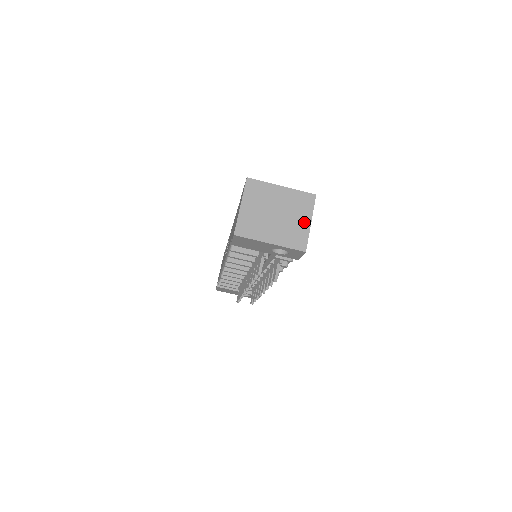
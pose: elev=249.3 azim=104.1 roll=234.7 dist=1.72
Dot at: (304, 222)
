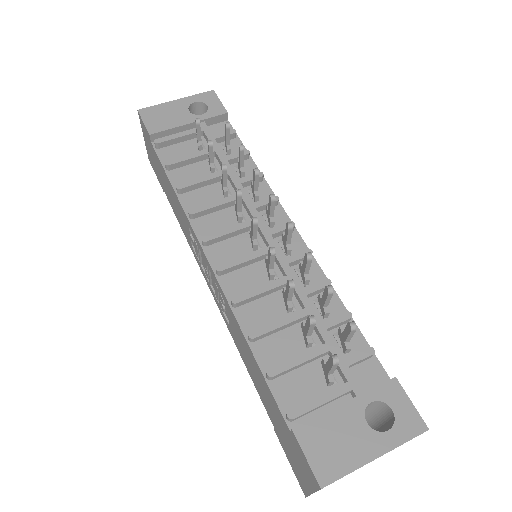
Dot at: occluded
